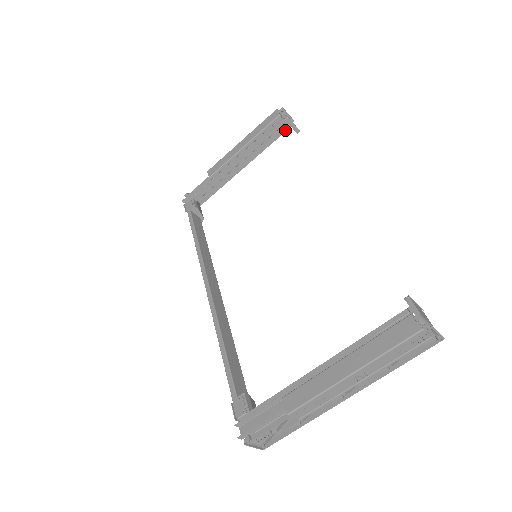
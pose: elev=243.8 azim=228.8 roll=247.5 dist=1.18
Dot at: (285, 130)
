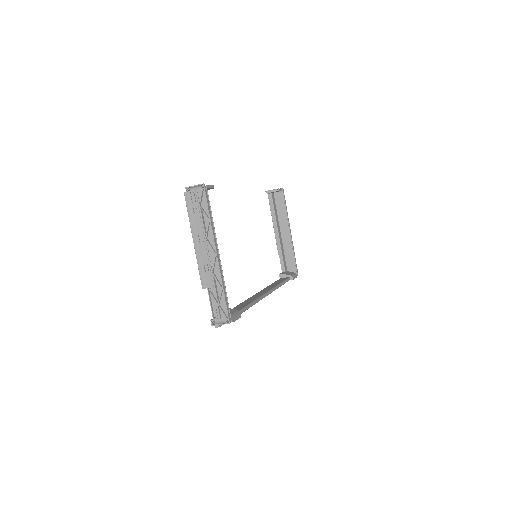
Dot at: (282, 196)
